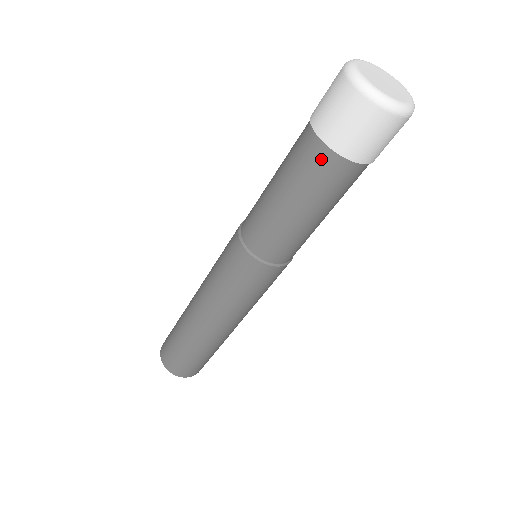
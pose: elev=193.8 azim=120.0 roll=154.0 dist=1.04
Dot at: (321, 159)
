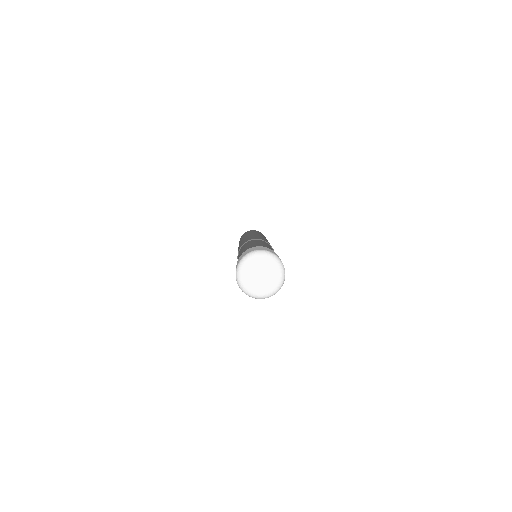
Dot at: occluded
